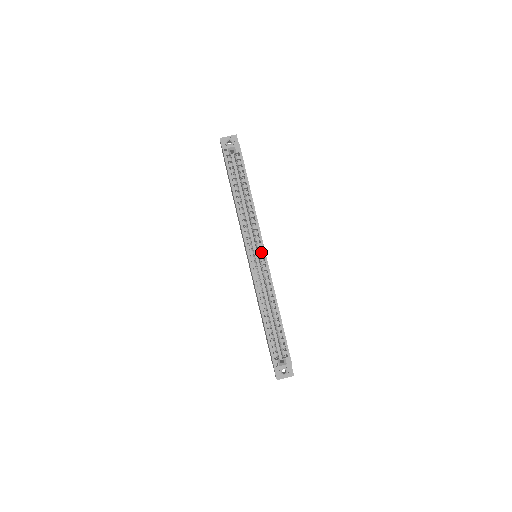
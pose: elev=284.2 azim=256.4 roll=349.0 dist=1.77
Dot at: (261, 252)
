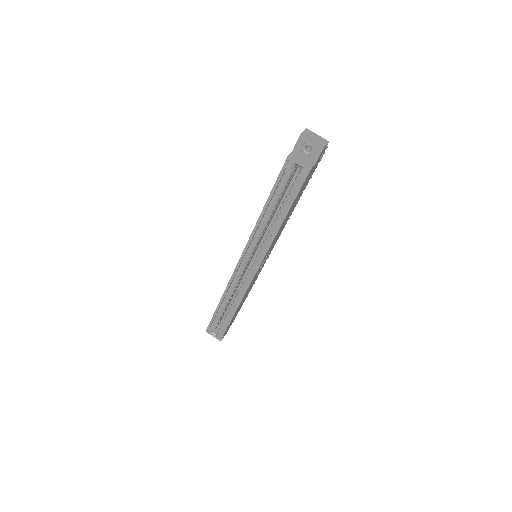
Dot at: (255, 267)
